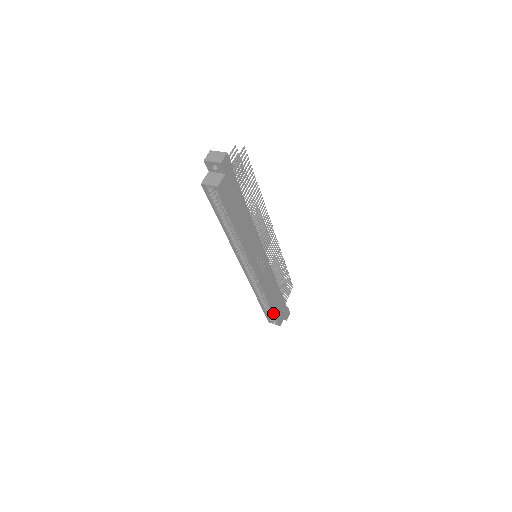
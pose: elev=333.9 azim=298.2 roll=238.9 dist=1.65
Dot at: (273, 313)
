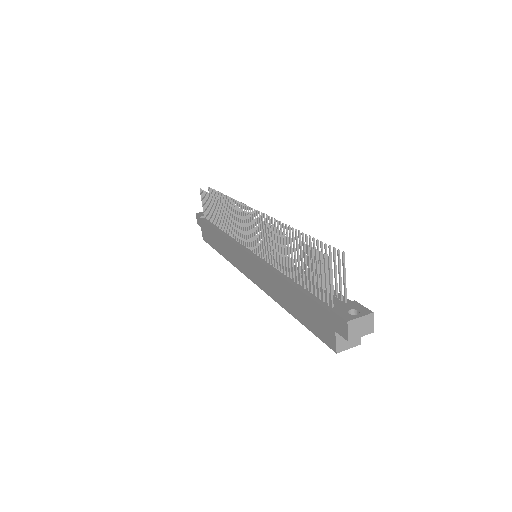
Dot at: occluded
